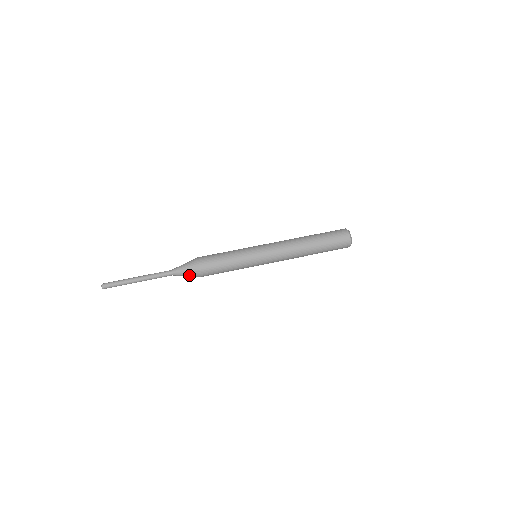
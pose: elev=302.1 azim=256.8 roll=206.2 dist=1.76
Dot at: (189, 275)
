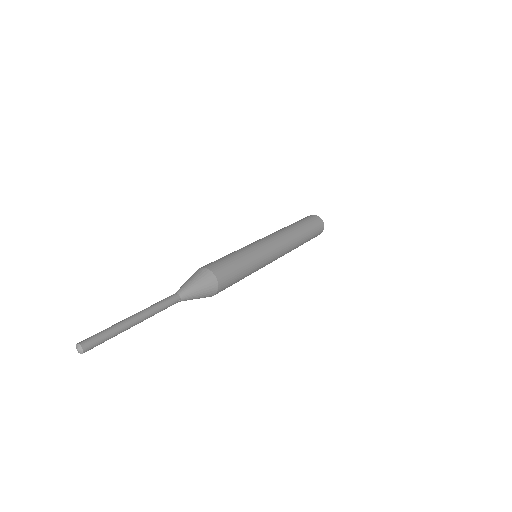
Dot at: (199, 282)
